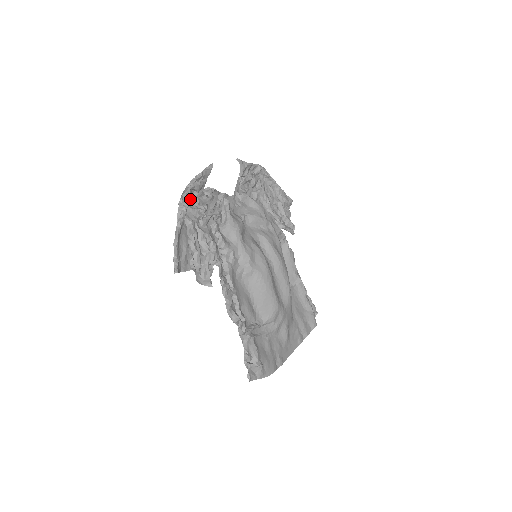
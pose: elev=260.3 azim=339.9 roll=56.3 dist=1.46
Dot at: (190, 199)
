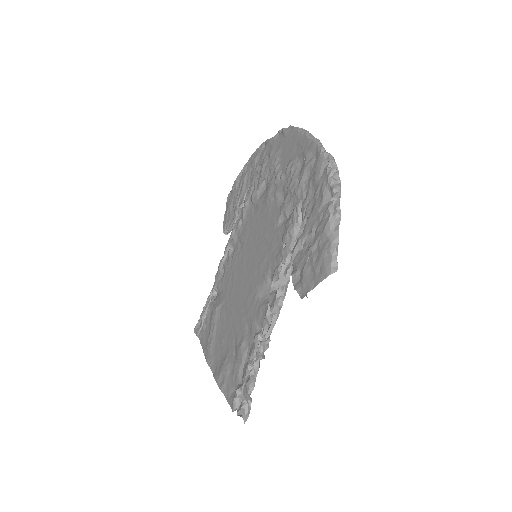
Dot at: (319, 169)
